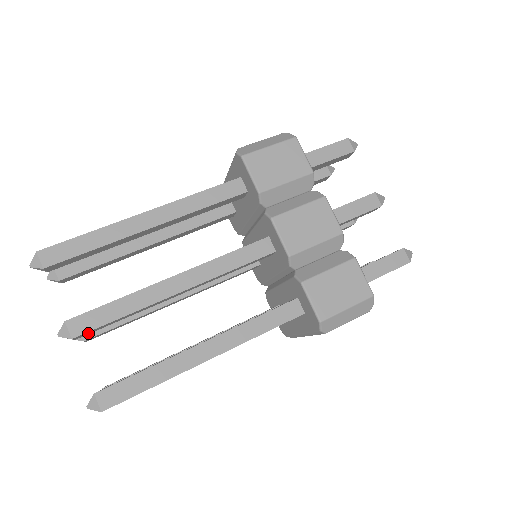
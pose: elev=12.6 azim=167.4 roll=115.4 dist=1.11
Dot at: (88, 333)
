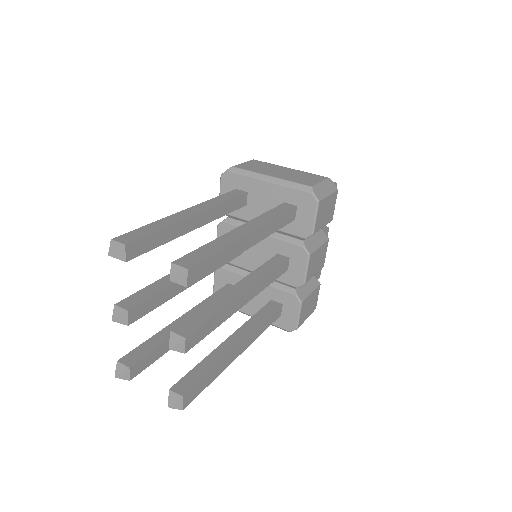
Dot at: occluded
